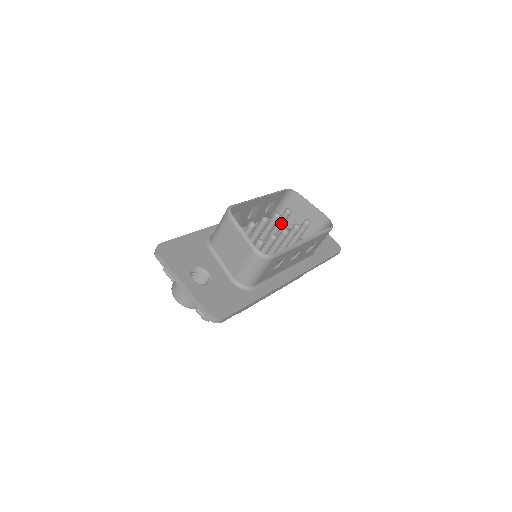
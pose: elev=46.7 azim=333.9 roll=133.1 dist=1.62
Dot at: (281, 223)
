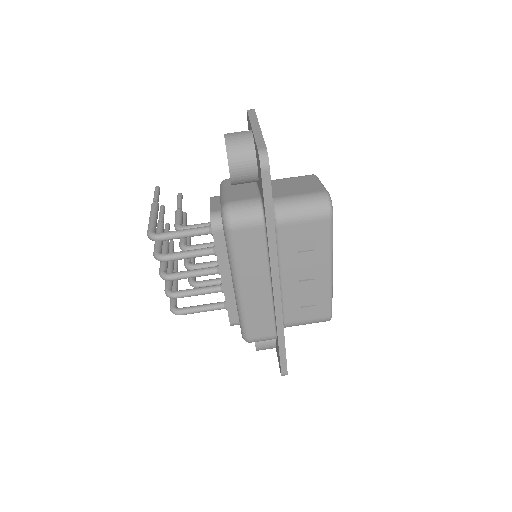
Dot at: occluded
